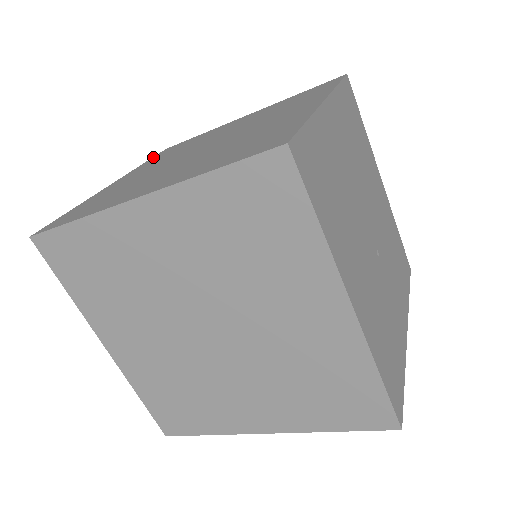
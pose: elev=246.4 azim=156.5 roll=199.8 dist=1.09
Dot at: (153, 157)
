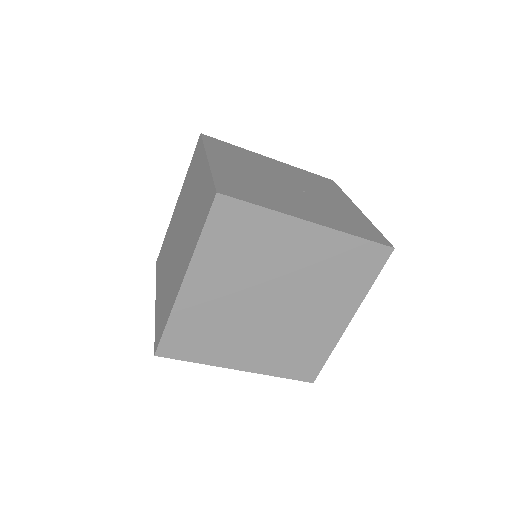
Dot at: (156, 271)
